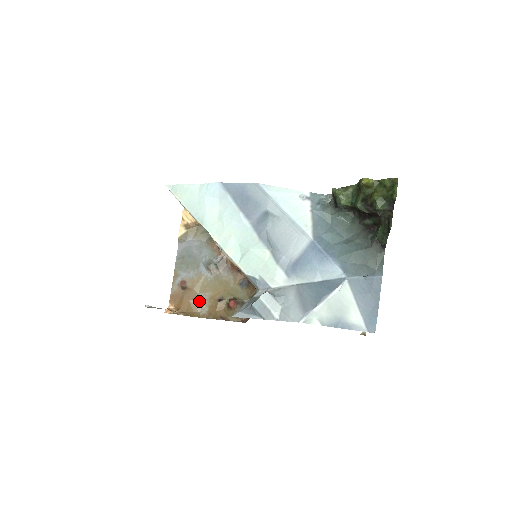
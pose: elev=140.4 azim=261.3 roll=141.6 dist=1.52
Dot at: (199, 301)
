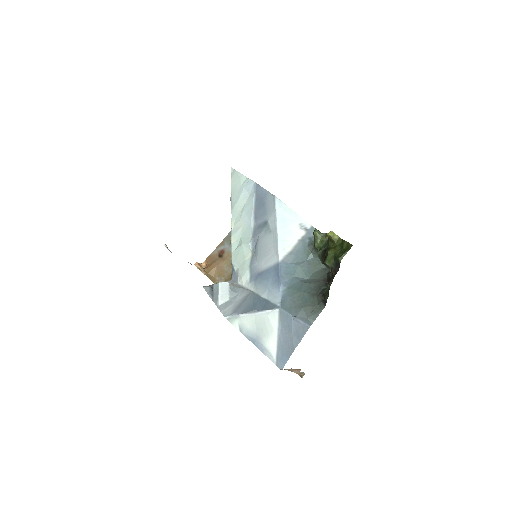
Dot at: (222, 271)
